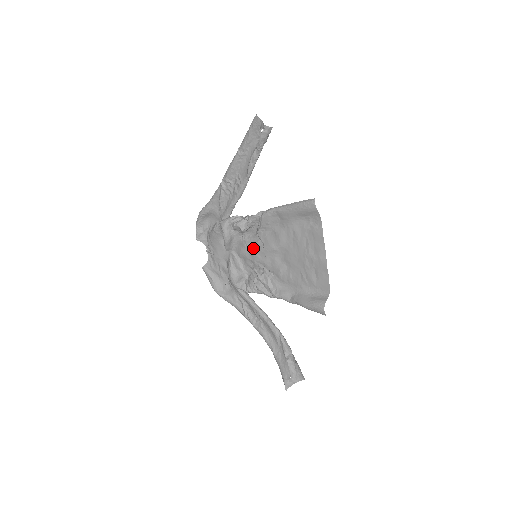
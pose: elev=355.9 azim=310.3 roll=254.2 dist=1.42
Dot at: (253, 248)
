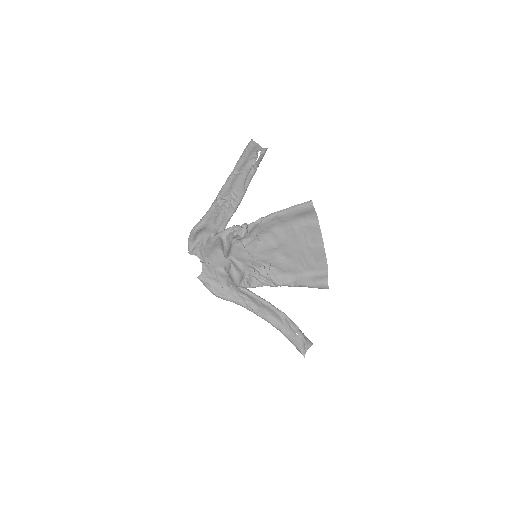
Dot at: (252, 250)
